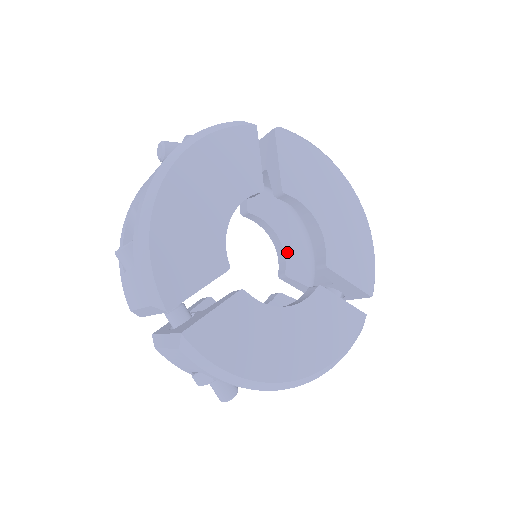
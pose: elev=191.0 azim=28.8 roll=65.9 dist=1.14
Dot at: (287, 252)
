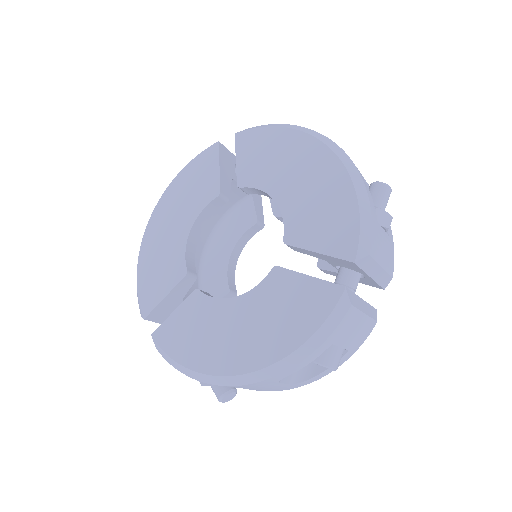
Dot at: occluded
